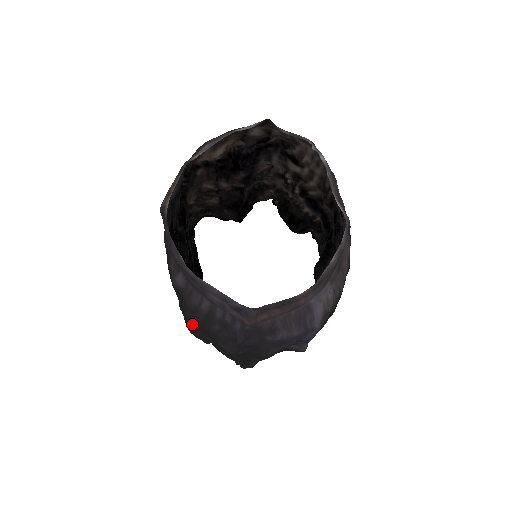
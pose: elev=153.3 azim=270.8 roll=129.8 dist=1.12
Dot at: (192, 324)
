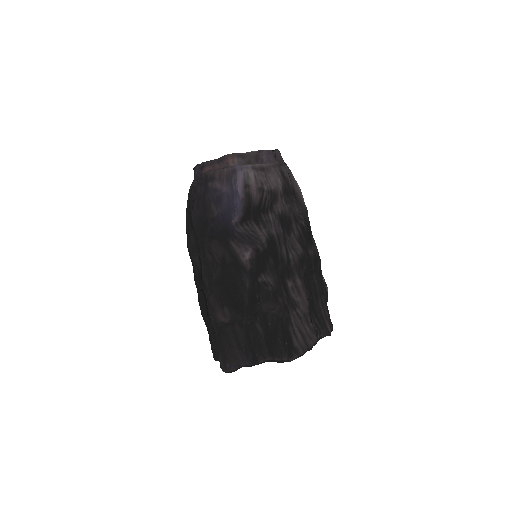
Dot at: (186, 213)
